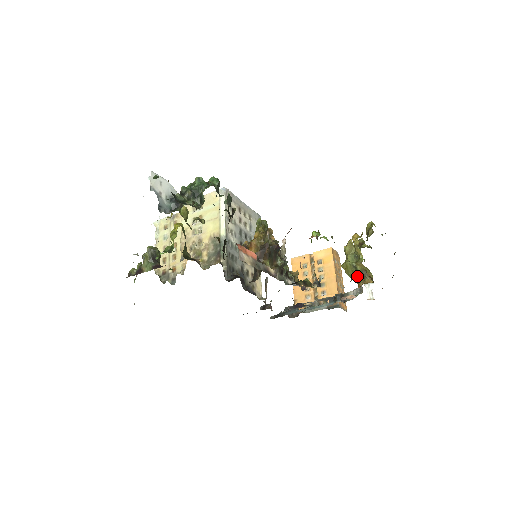
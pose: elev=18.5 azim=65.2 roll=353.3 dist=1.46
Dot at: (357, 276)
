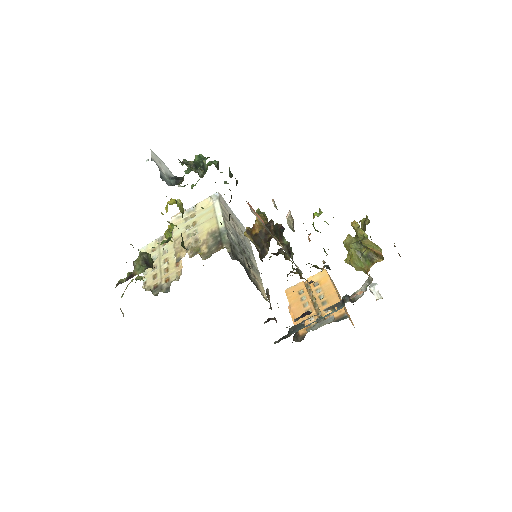
Dot at: occluded
